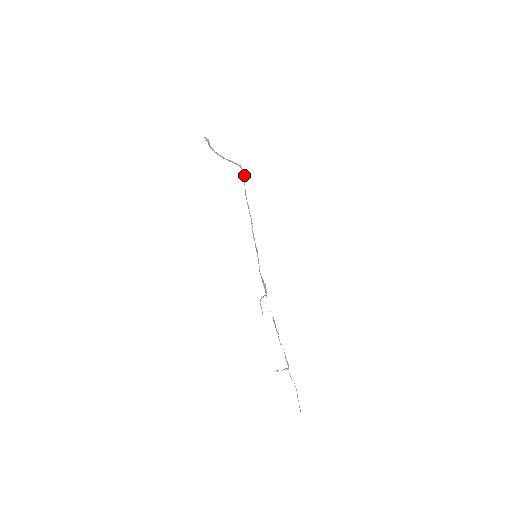
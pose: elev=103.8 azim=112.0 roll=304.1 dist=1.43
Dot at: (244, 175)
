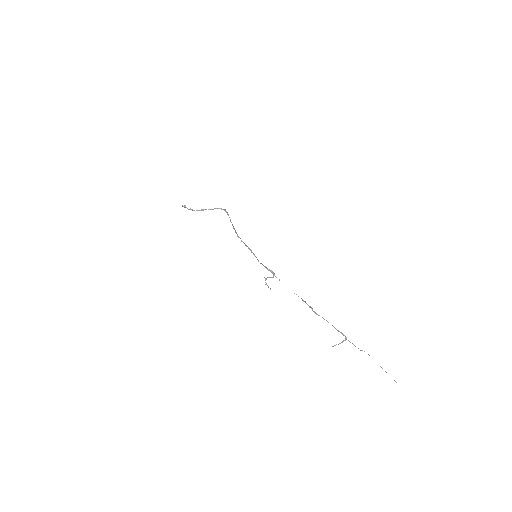
Dot at: (227, 212)
